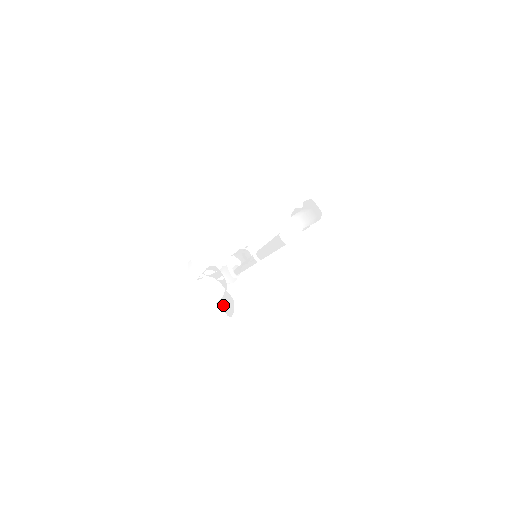
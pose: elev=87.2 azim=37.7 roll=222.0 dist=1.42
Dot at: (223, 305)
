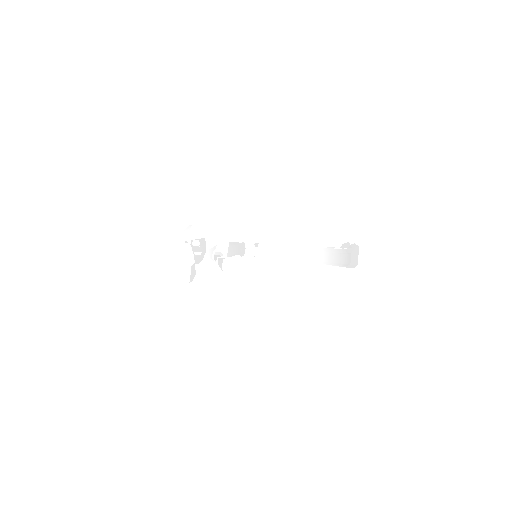
Dot at: (191, 271)
